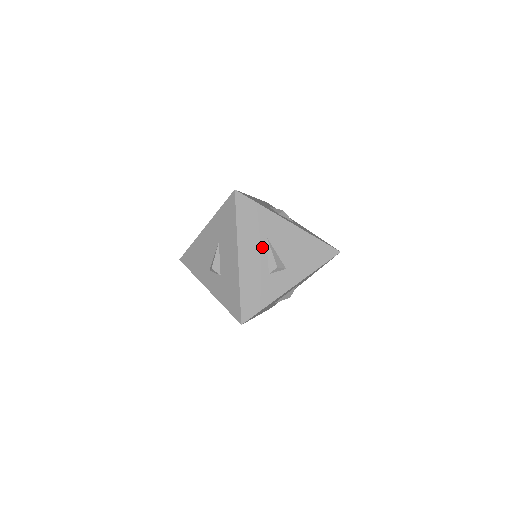
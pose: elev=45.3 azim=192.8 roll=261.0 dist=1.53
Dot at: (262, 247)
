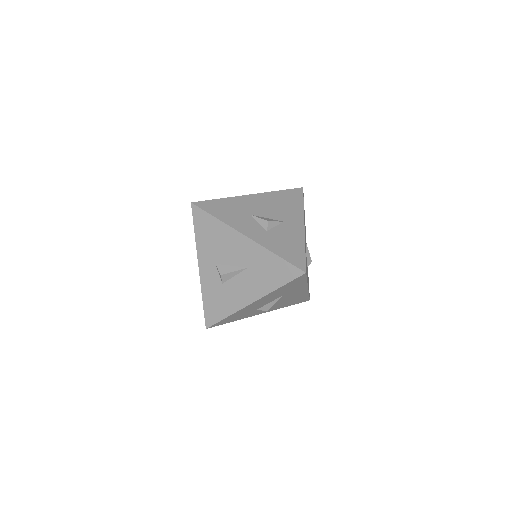
Dot at: (274, 299)
